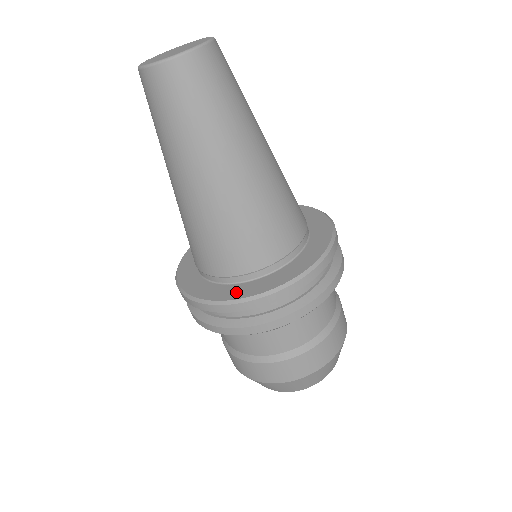
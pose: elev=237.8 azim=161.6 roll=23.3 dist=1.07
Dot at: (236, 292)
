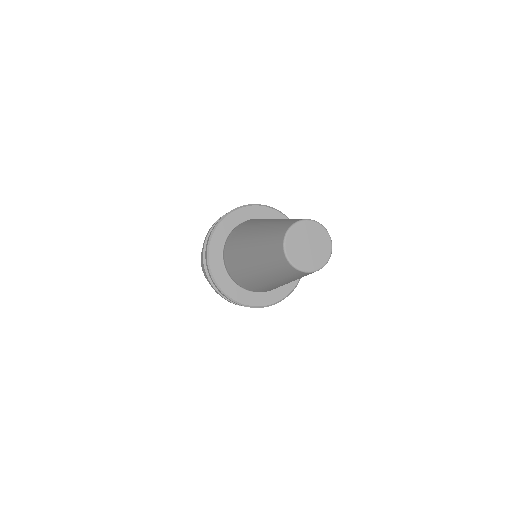
Dot at: (221, 279)
